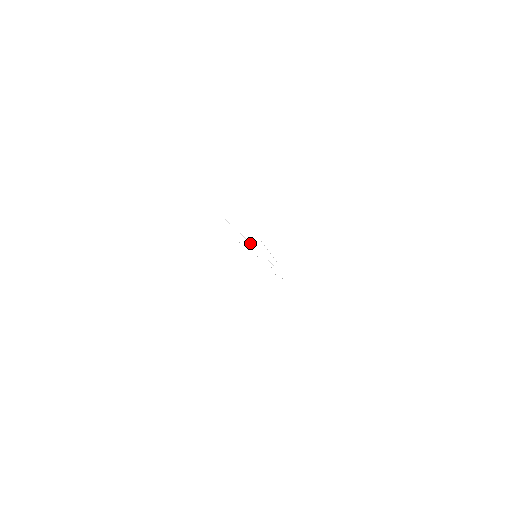
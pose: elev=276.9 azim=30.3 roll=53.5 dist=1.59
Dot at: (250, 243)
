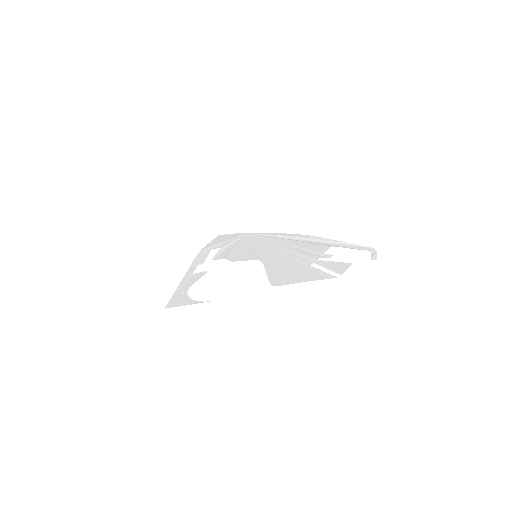
Dot at: (299, 257)
